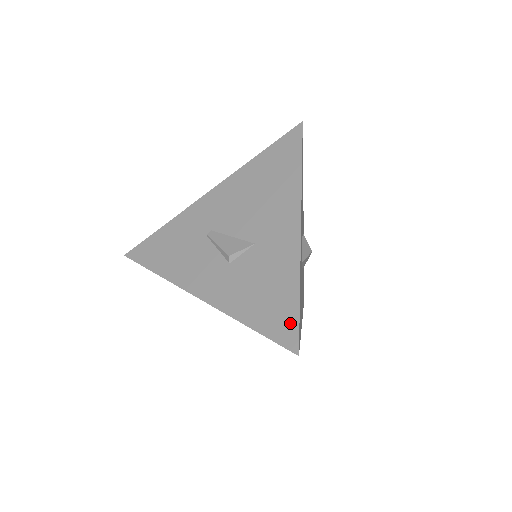
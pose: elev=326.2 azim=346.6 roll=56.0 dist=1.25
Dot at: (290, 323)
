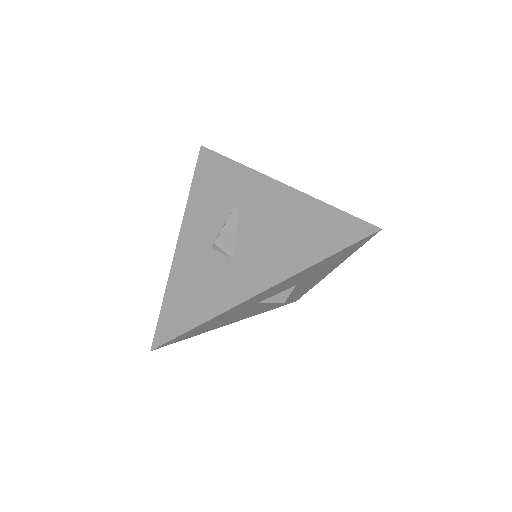
Dot at: (173, 331)
